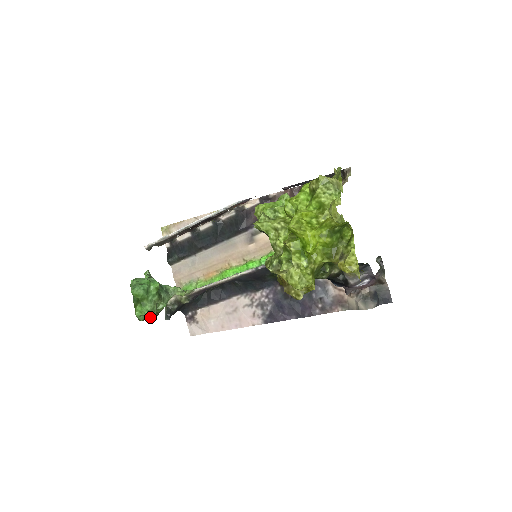
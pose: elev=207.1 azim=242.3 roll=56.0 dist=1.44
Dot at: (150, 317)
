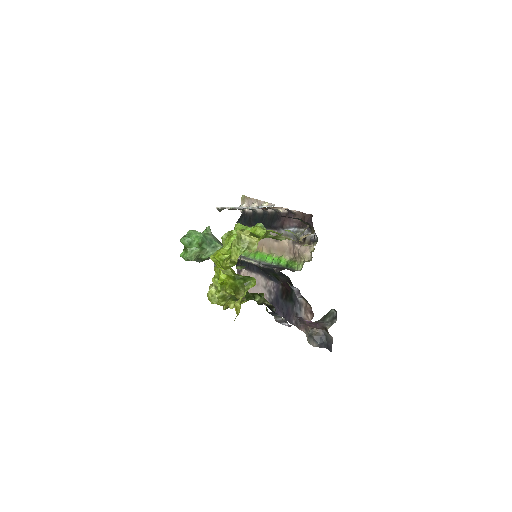
Dot at: (197, 260)
